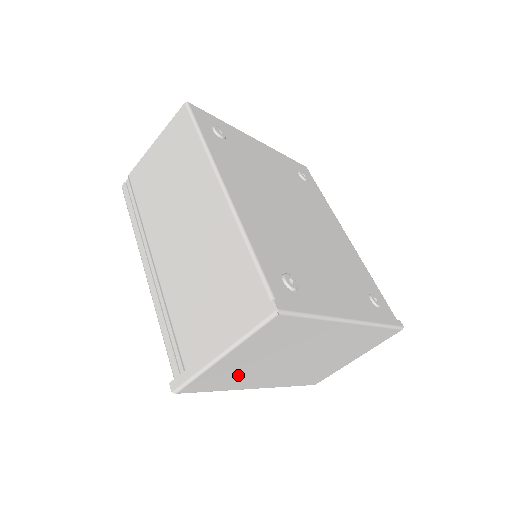
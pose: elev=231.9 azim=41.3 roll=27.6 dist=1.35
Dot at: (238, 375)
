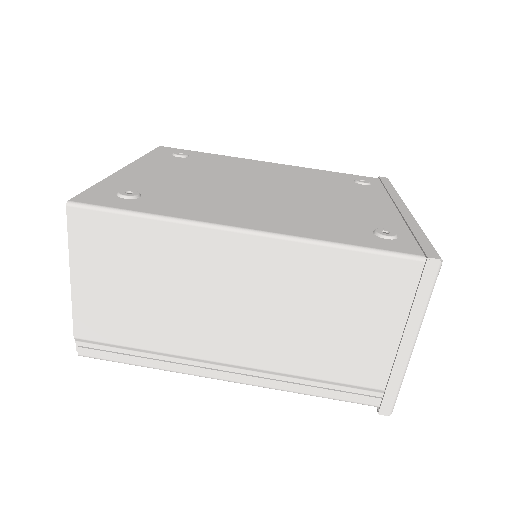
Dot at: occluded
